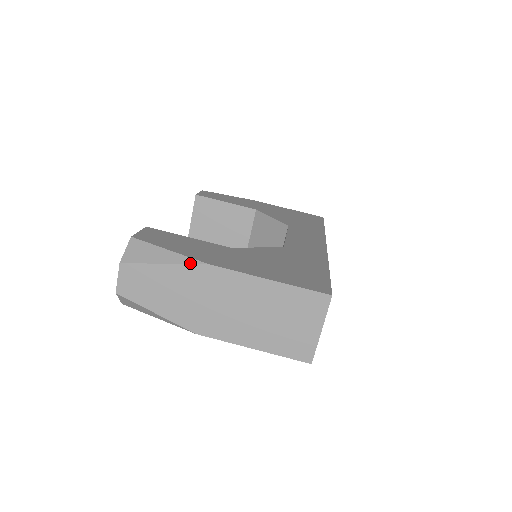
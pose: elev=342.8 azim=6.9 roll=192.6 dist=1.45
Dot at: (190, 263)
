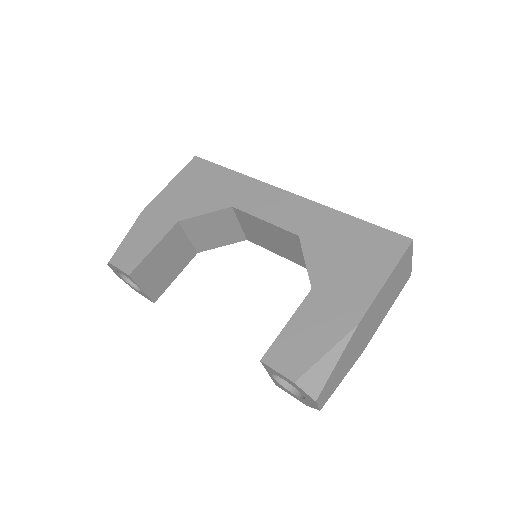
Dot at: (349, 340)
